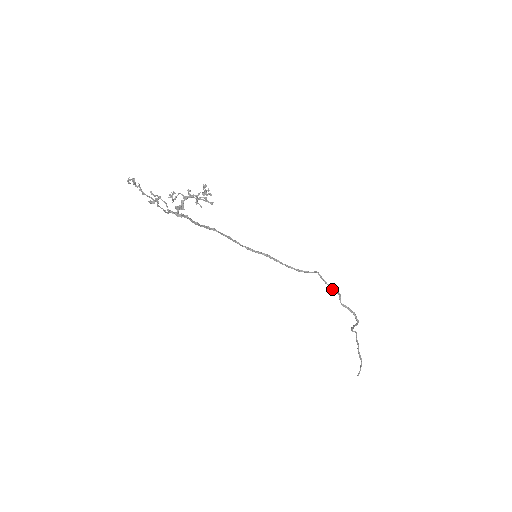
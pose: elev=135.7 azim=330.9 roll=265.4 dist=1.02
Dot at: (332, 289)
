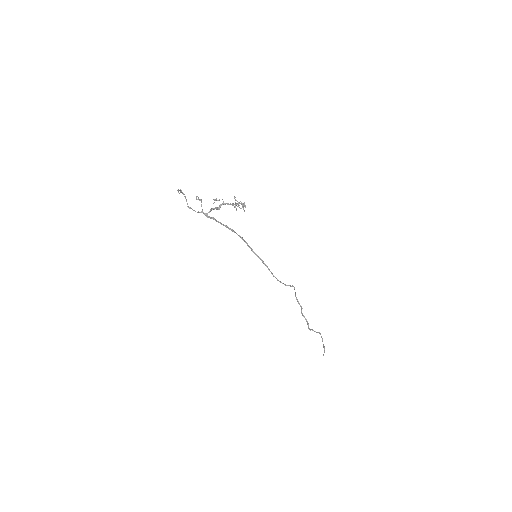
Dot at: (298, 302)
